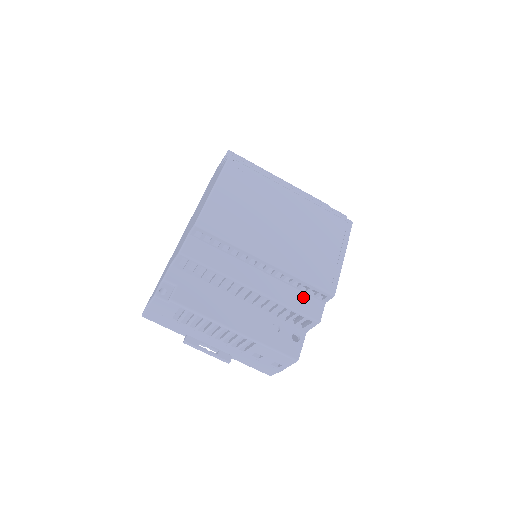
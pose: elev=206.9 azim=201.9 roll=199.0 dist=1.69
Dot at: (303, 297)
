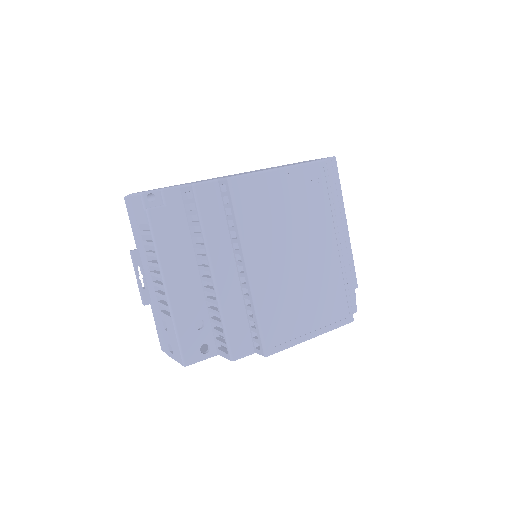
Dot at: (244, 328)
